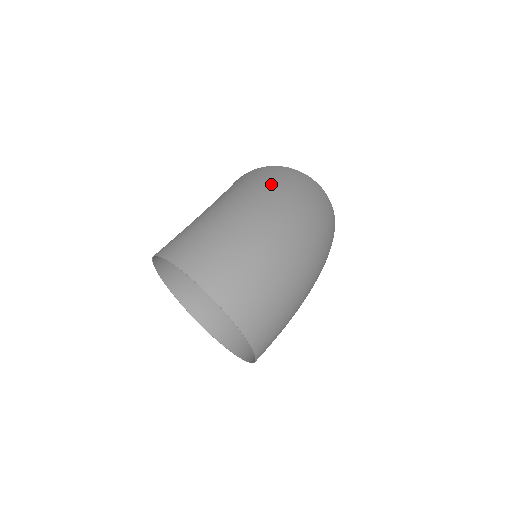
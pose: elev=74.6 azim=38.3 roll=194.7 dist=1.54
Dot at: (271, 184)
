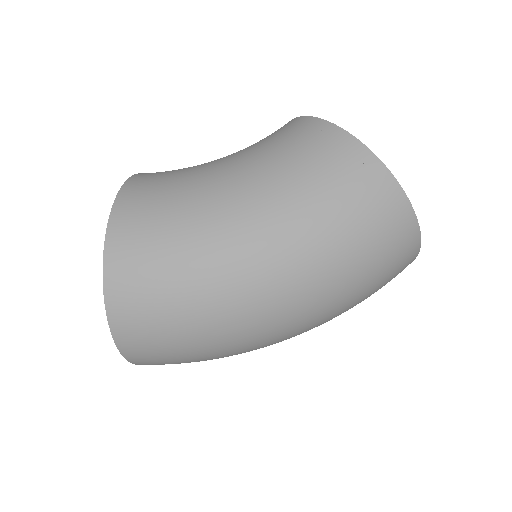
Dot at: (334, 256)
